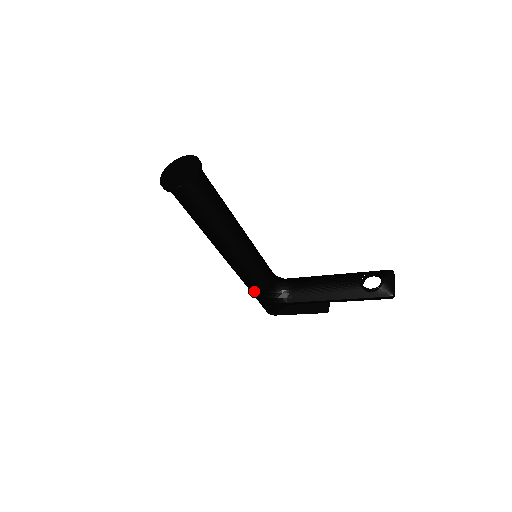
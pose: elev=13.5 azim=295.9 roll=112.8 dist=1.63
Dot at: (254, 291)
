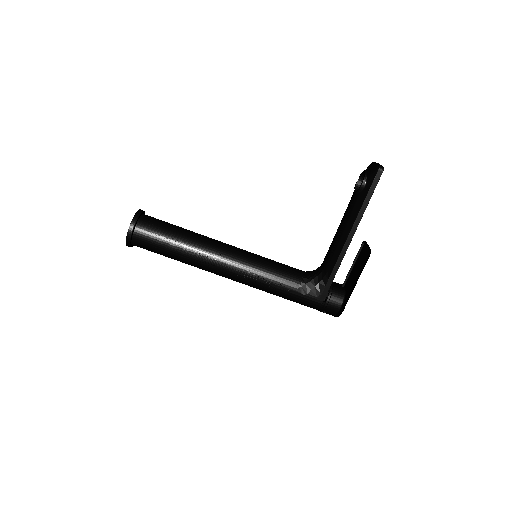
Dot at: (291, 293)
